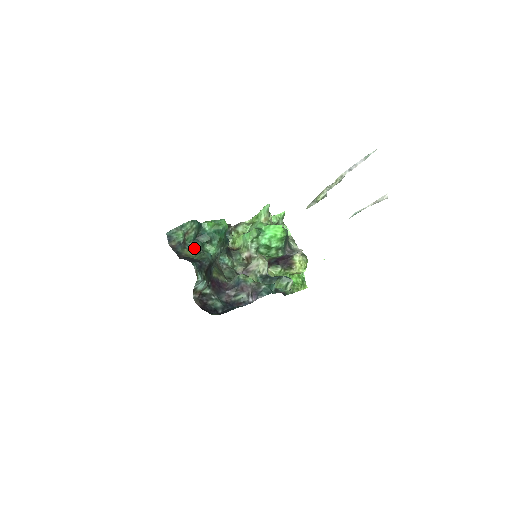
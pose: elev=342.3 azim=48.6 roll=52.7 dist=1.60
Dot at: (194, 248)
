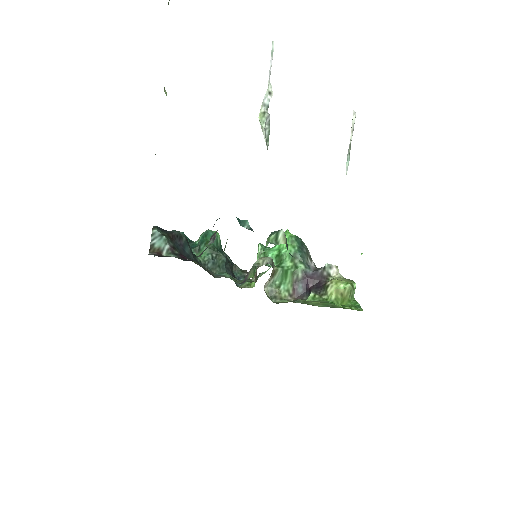
Dot at: occluded
